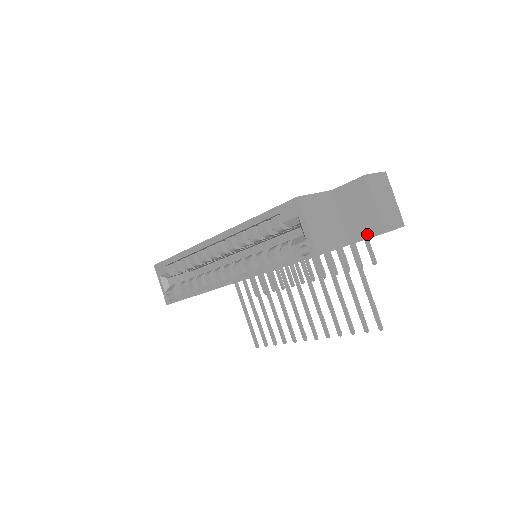
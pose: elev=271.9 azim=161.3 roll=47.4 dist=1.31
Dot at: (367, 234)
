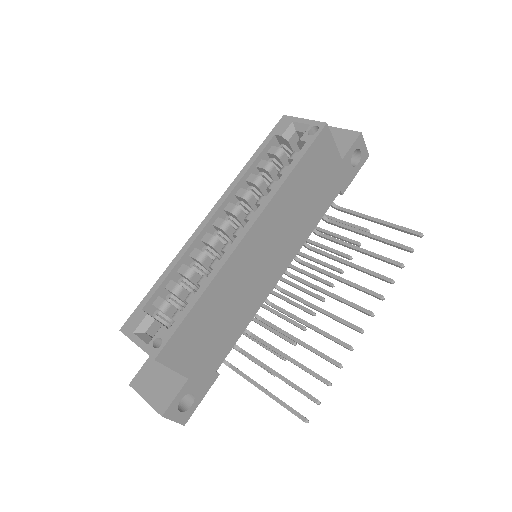
Dot at: (349, 144)
